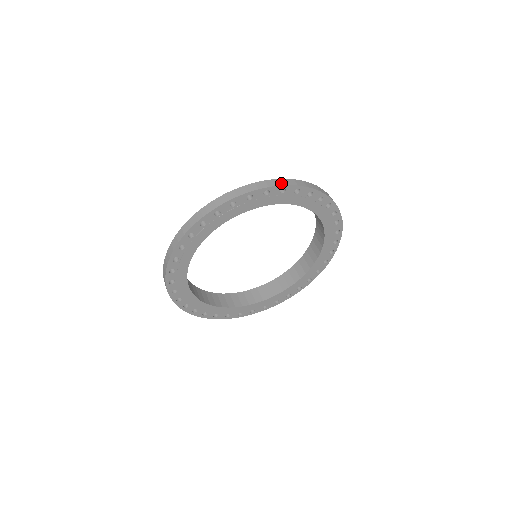
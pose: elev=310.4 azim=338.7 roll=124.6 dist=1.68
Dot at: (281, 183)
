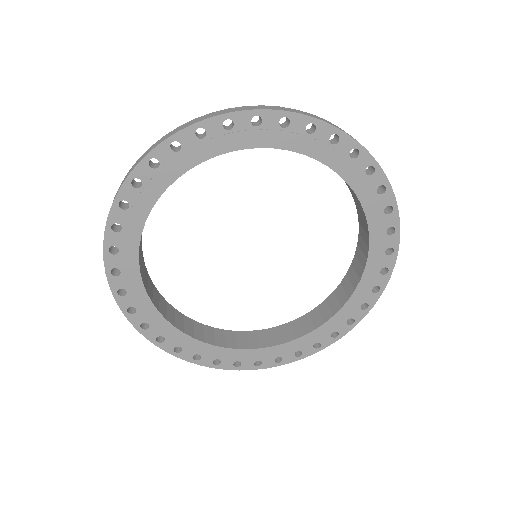
Dot at: (395, 201)
